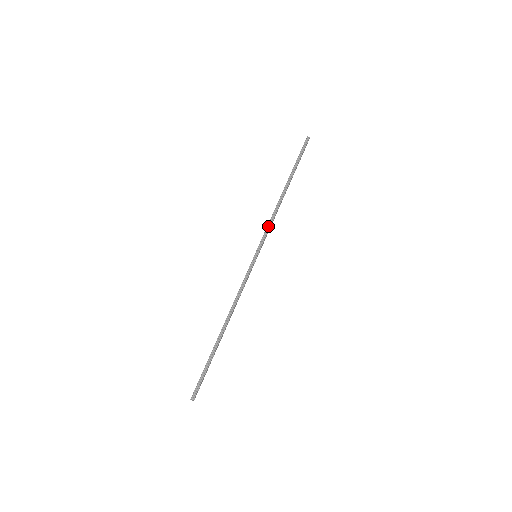
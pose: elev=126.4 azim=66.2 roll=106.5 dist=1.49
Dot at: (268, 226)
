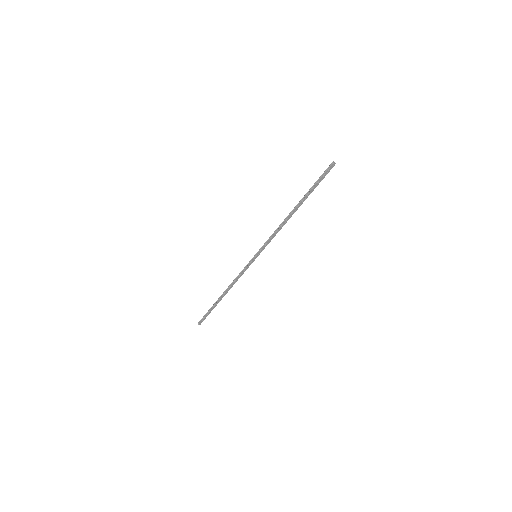
Dot at: (271, 237)
